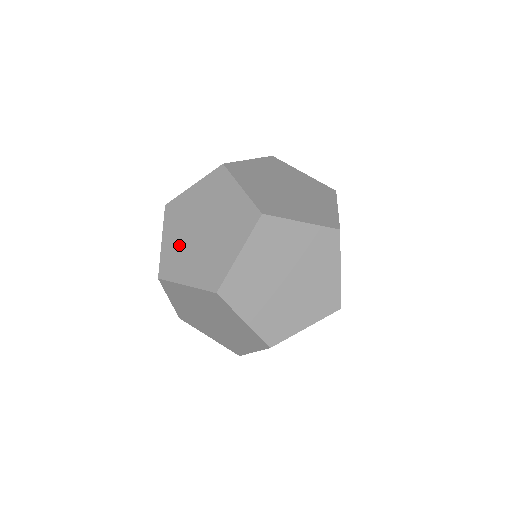
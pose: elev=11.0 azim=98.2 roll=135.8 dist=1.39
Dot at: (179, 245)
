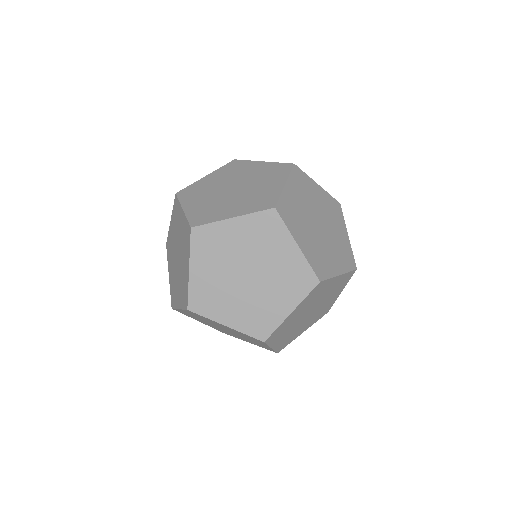
Dot at: (215, 282)
